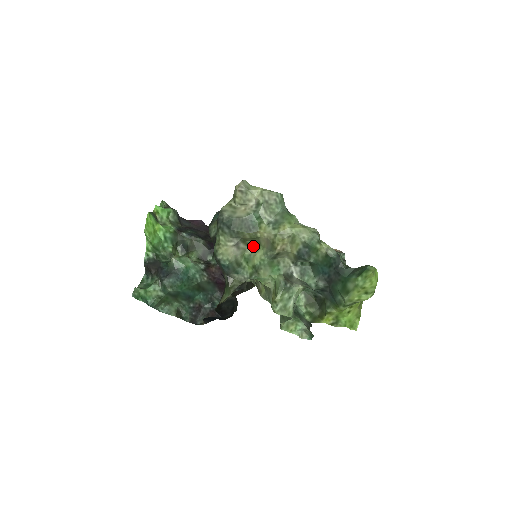
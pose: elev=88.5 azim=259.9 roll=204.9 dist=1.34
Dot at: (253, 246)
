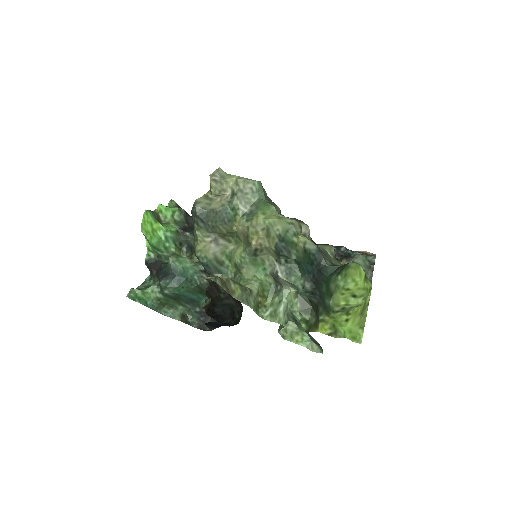
Dot at: (235, 242)
